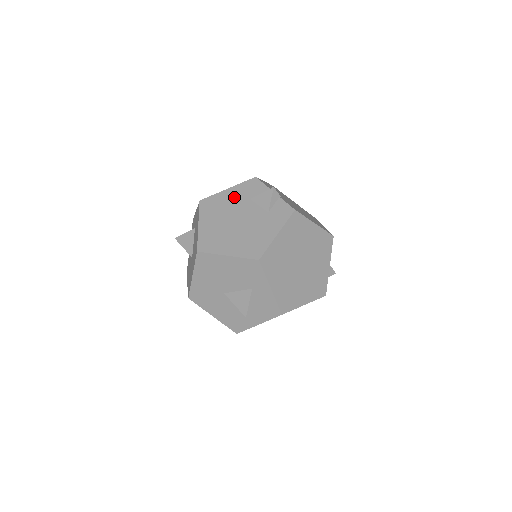
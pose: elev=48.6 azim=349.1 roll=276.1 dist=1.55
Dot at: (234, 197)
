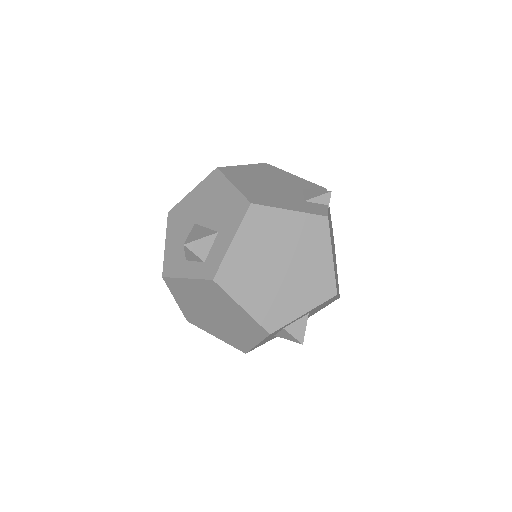
Dot at: (293, 180)
